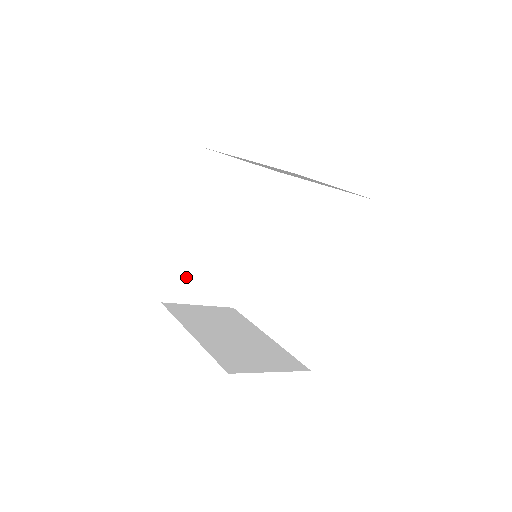
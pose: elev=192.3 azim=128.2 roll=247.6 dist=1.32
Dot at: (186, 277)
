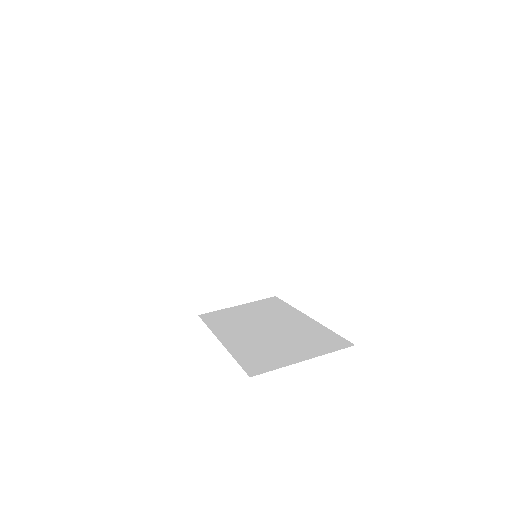
Dot at: occluded
